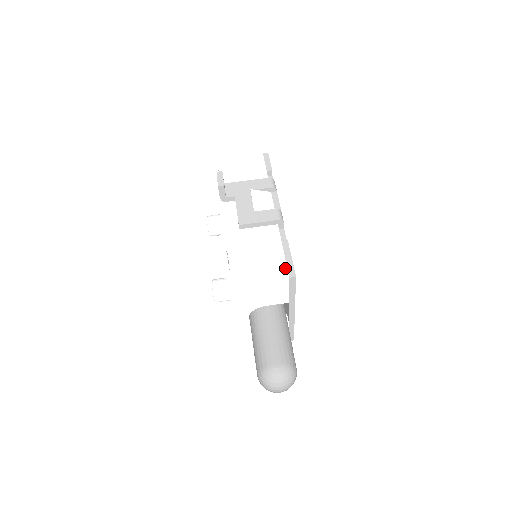
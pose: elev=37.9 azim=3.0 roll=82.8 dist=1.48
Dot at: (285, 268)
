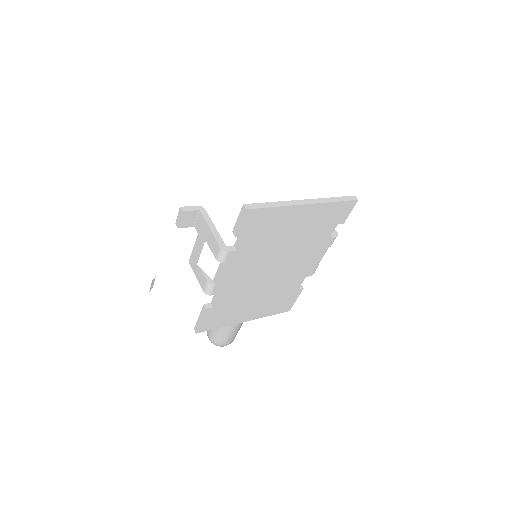
Dot at: (195, 321)
